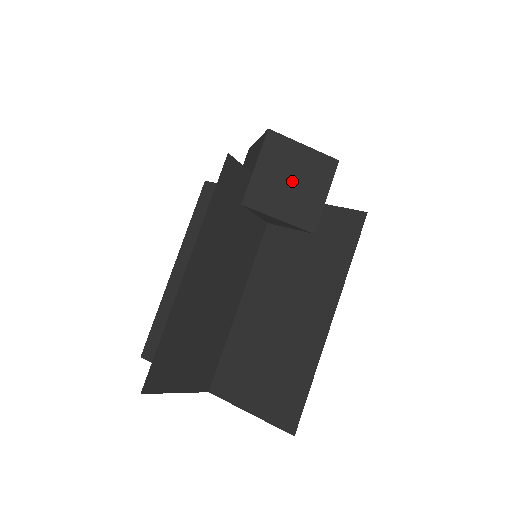
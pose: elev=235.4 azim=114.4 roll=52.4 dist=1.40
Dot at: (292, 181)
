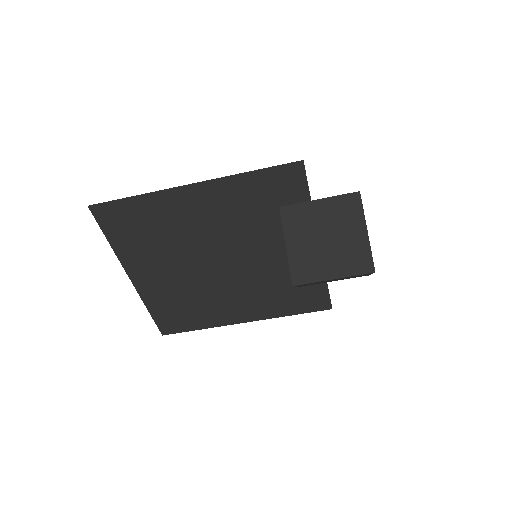
Dot at: occluded
